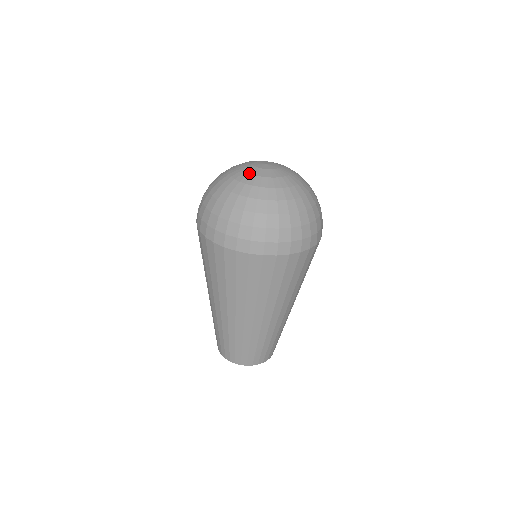
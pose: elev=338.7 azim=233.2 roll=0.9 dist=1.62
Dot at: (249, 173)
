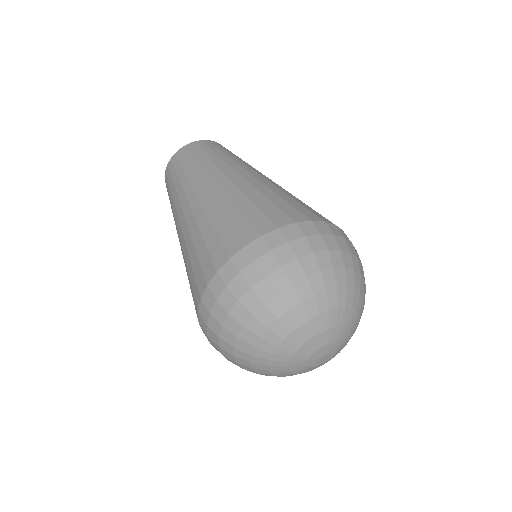
Dot at: (291, 372)
